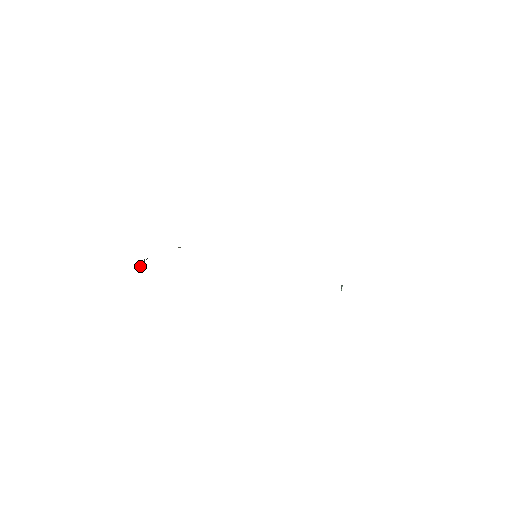
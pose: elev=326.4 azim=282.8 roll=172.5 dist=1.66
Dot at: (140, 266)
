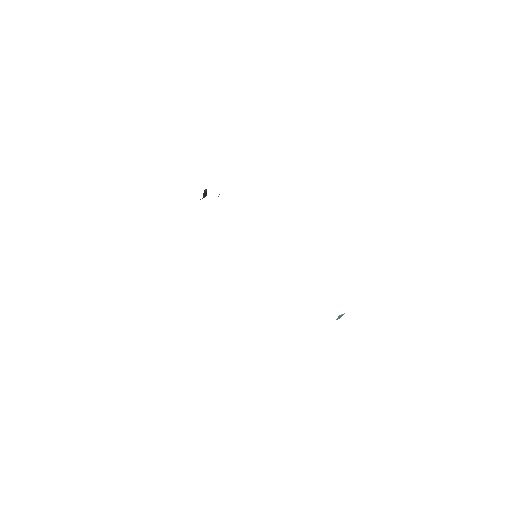
Dot at: occluded
